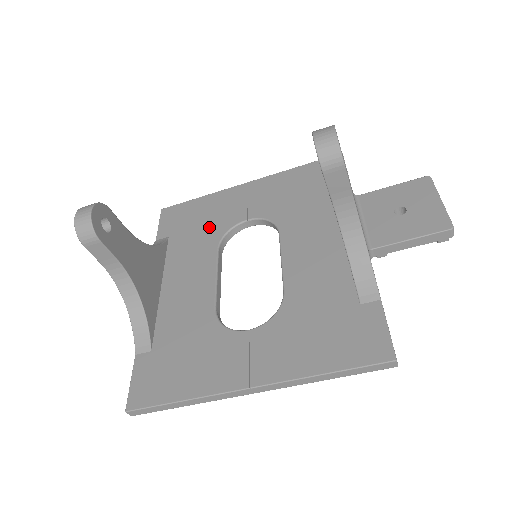
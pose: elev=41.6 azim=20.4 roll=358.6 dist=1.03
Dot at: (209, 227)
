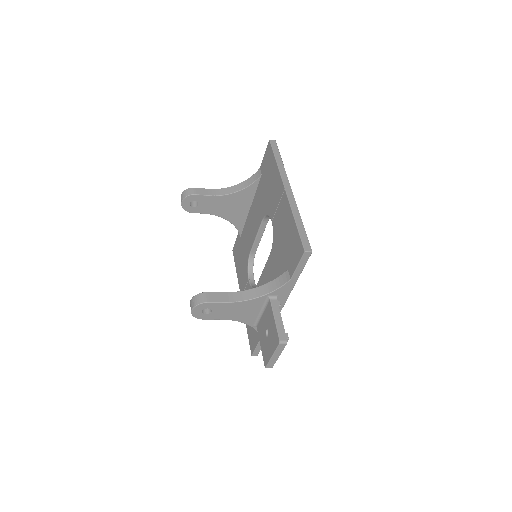
Dot at: (267, 198)
